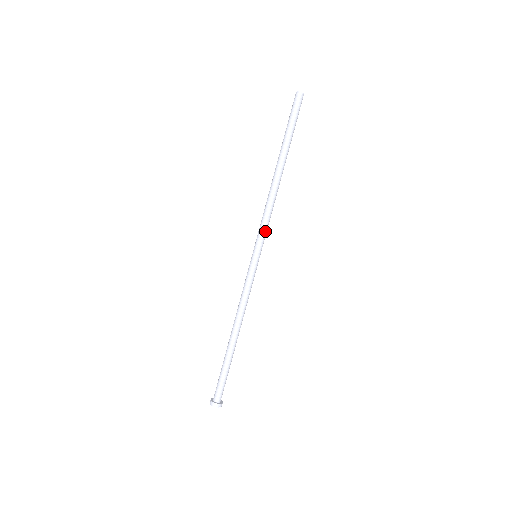
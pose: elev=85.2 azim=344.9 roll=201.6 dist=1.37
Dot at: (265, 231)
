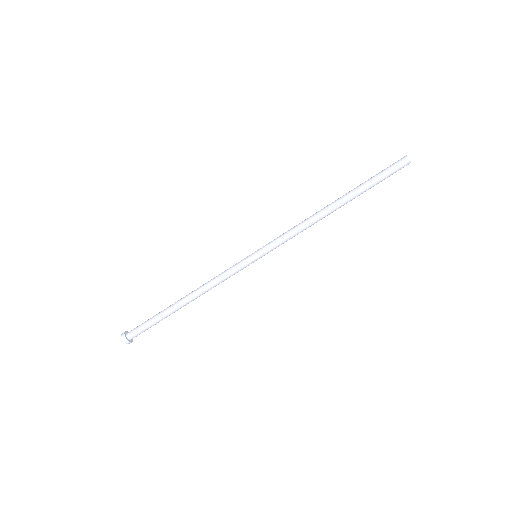
Dot at: (279, 241)
